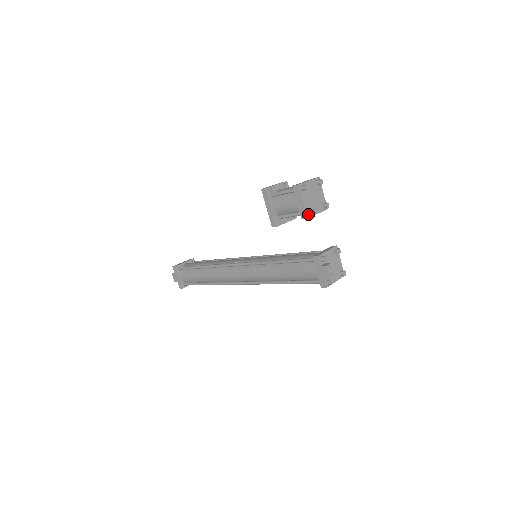
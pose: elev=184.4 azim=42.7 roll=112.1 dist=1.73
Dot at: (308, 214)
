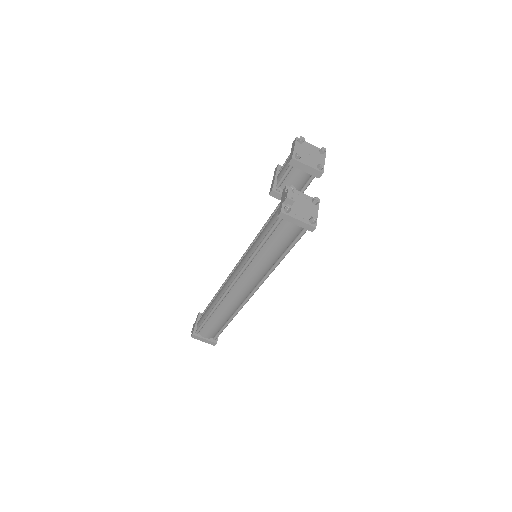
Dot at: (295, 157)
